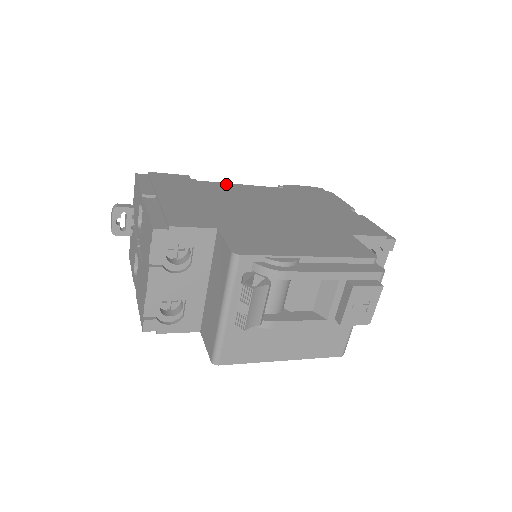
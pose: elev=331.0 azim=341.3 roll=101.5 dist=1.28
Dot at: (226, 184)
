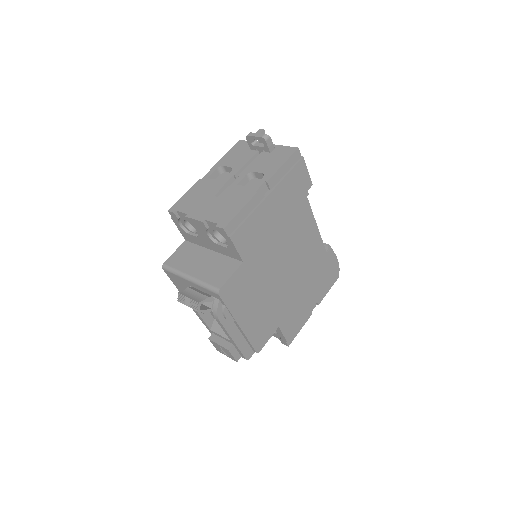
Dot at: (312, 217)
